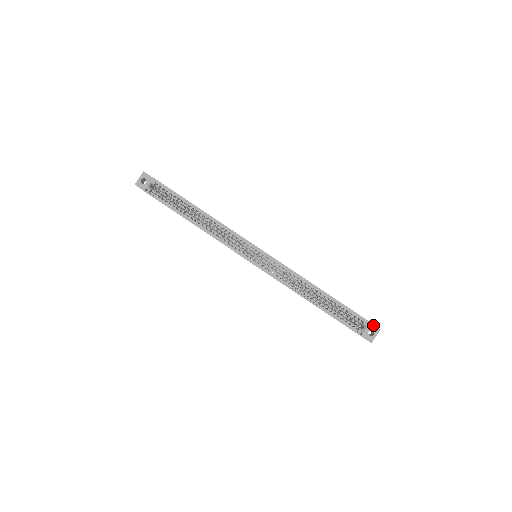
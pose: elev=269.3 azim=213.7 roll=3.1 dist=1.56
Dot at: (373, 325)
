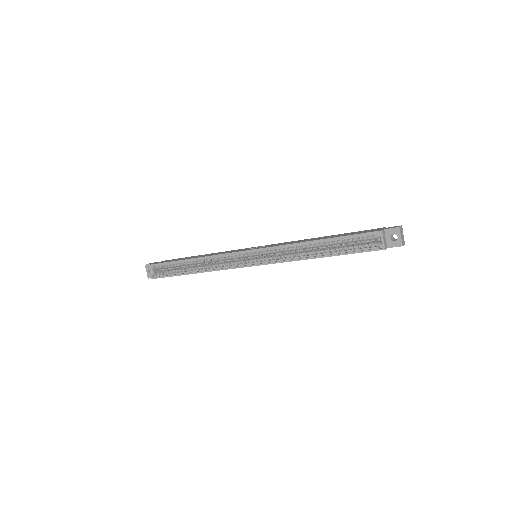
Dot at: (389, 229)
